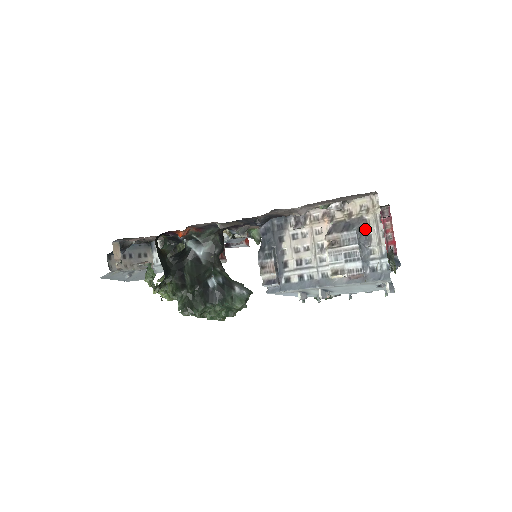
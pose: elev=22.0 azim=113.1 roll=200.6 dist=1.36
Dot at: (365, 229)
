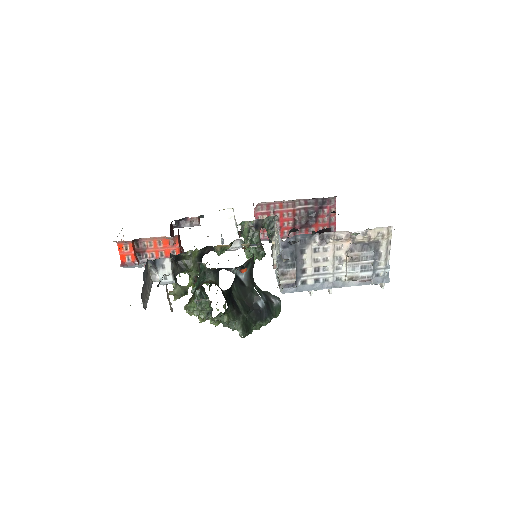
Dot at: (378, 249)
